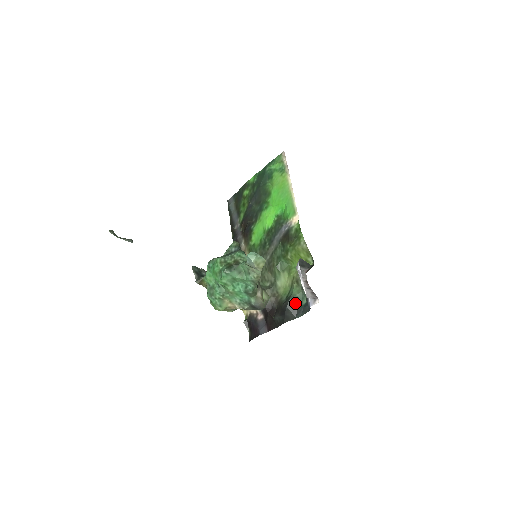
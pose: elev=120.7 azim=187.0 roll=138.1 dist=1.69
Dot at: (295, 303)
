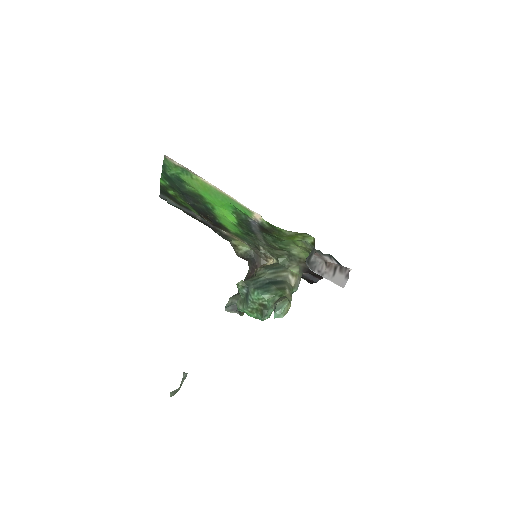
Dot at: occluded
